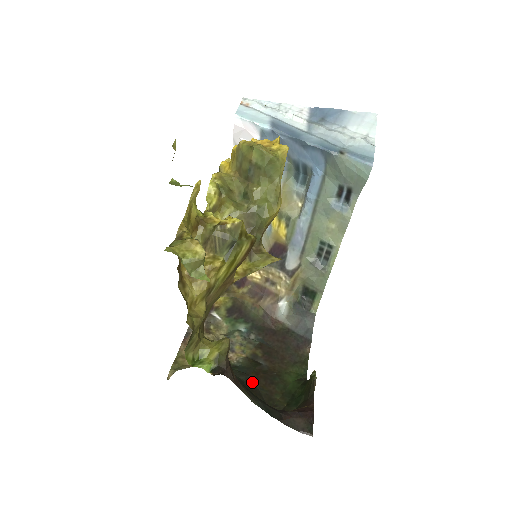
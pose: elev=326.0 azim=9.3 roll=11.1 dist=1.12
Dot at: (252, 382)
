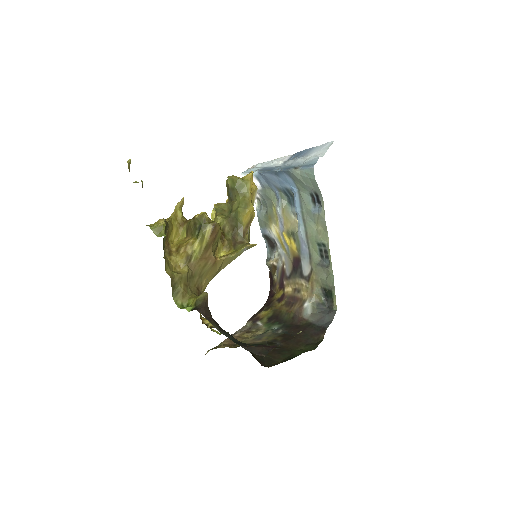
Dot at: occluded
